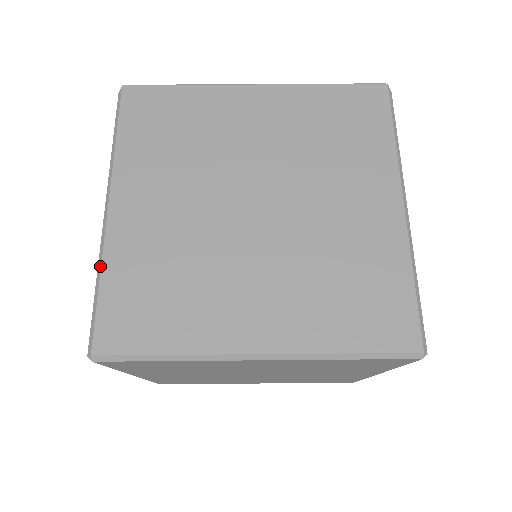
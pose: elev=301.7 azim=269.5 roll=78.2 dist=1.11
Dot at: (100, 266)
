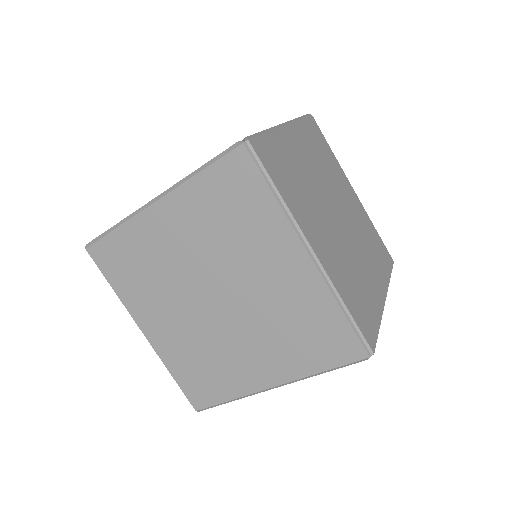
Dot at: (122, 223)
